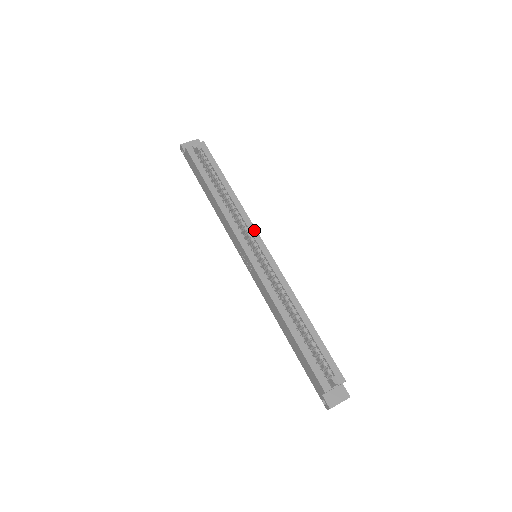
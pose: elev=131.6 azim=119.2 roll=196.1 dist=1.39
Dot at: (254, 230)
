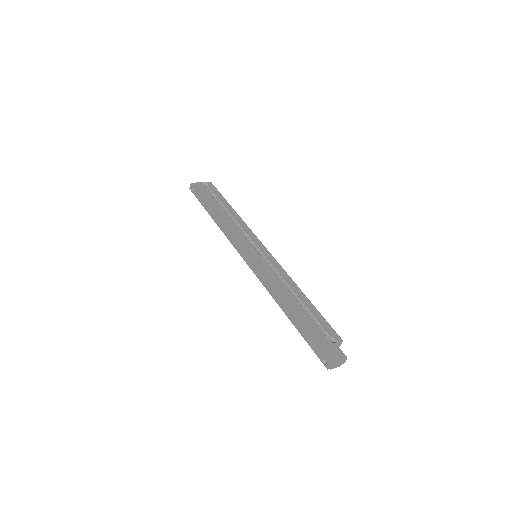
Dot at: (255, 236)
